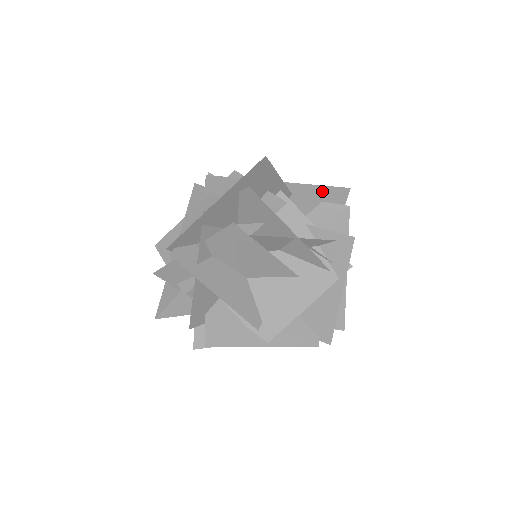
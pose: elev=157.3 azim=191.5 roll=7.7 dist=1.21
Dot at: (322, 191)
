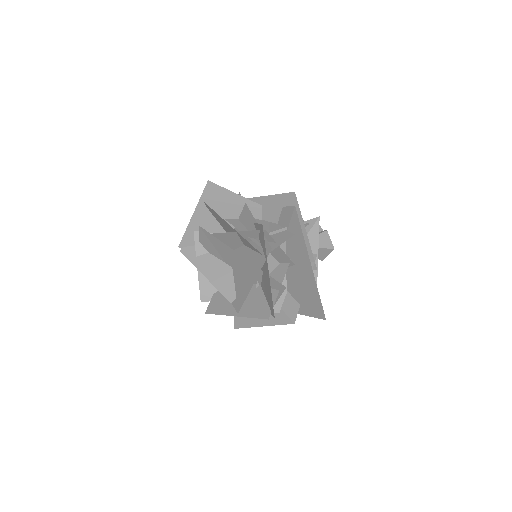
Dot at: (278, 199)
